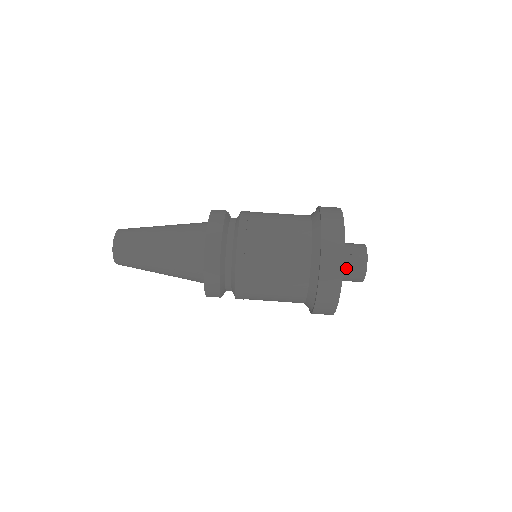
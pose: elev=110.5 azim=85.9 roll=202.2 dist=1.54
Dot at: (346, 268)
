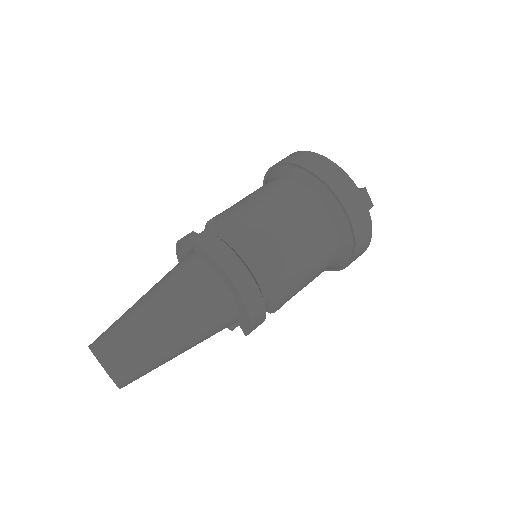
Dot at: (367, 205)
